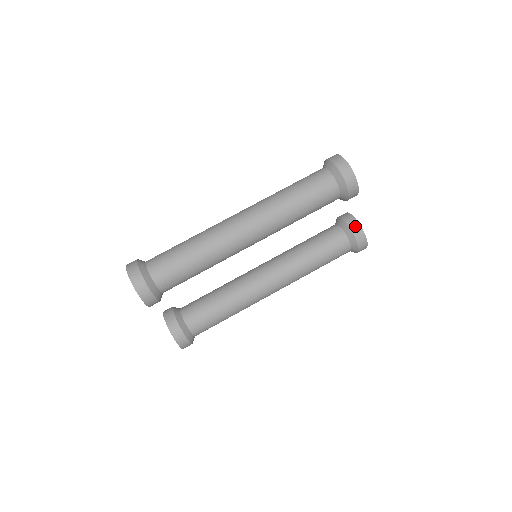
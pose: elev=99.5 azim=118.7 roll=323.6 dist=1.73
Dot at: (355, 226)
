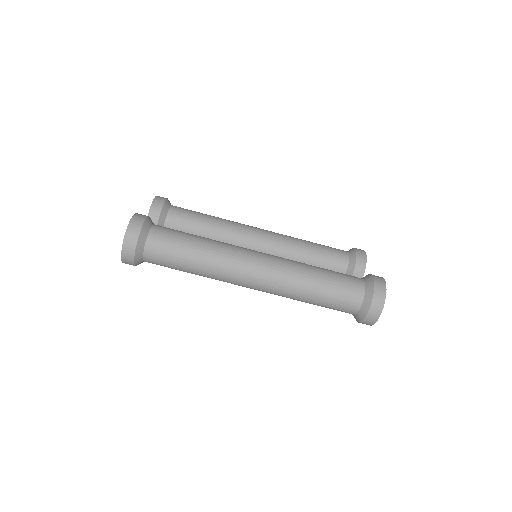
Dot at: occluded
